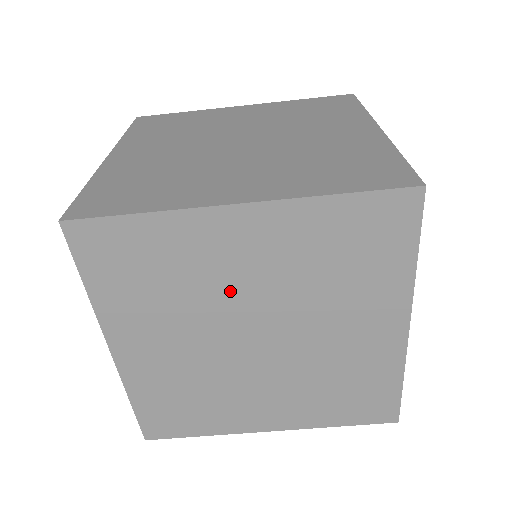
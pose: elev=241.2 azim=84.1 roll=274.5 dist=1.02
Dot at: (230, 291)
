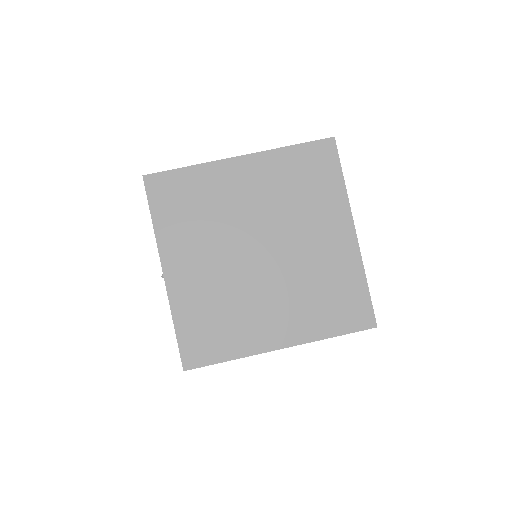
Dot at: (240, 214)
